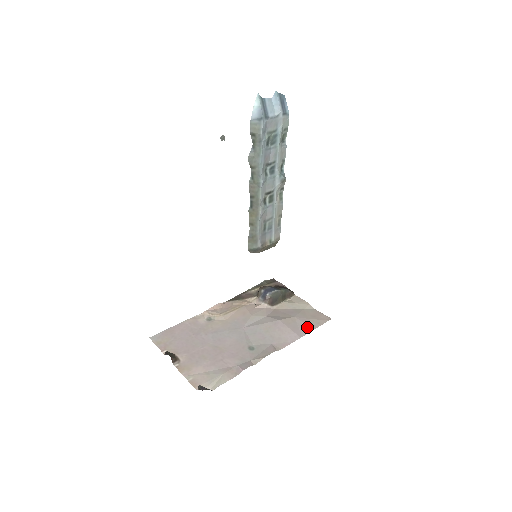
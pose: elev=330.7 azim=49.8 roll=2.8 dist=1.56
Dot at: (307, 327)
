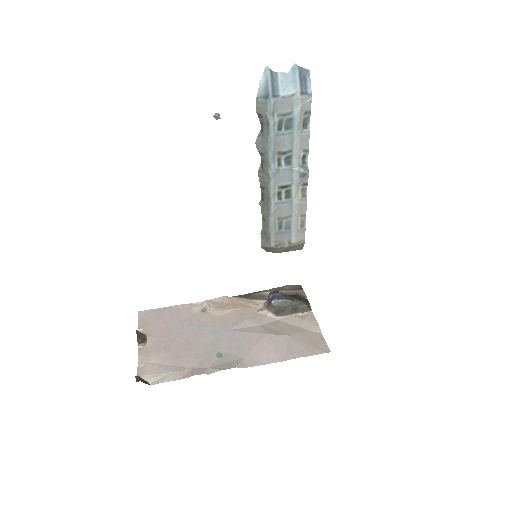
Dot at: (295, 352)
